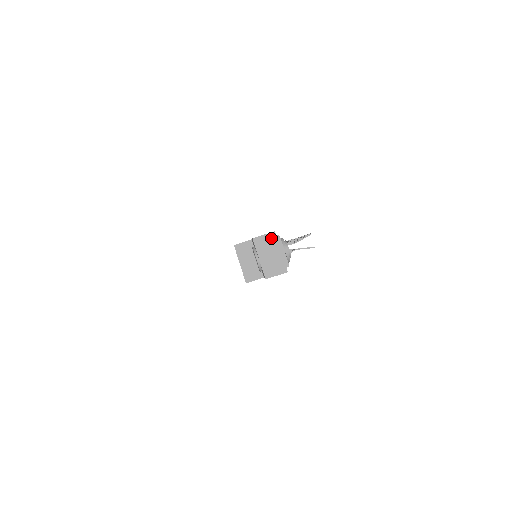
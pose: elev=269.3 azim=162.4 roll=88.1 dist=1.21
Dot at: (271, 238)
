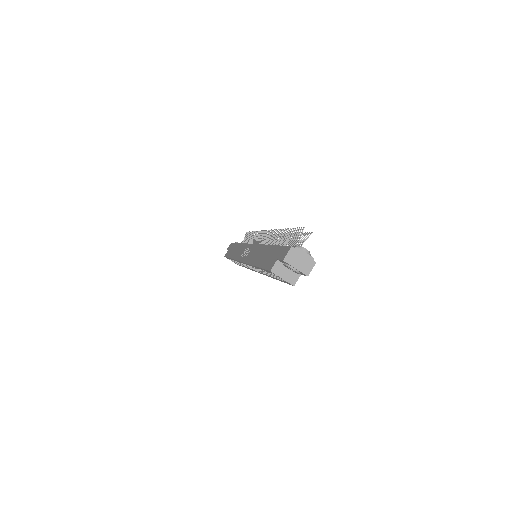
Dot at: (293, 252)
